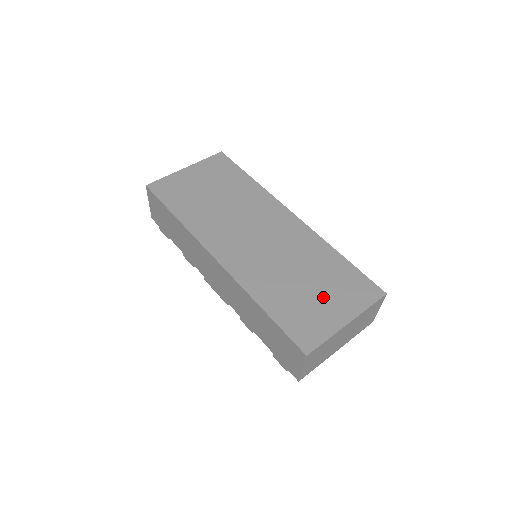
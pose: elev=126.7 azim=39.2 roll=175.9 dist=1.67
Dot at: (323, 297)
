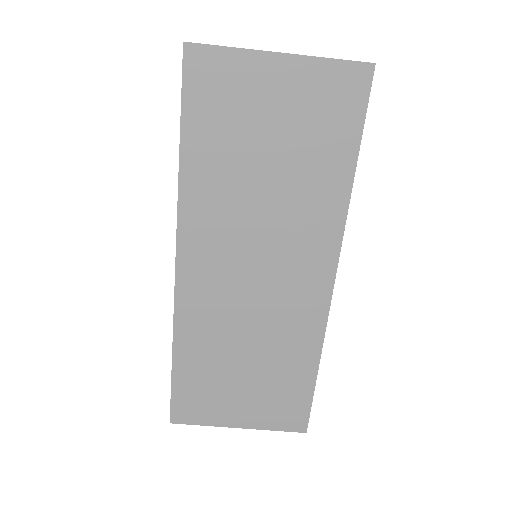
Dot at: (244, 393)
